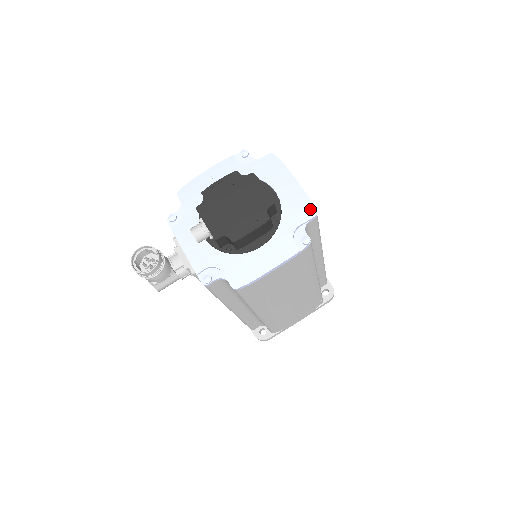
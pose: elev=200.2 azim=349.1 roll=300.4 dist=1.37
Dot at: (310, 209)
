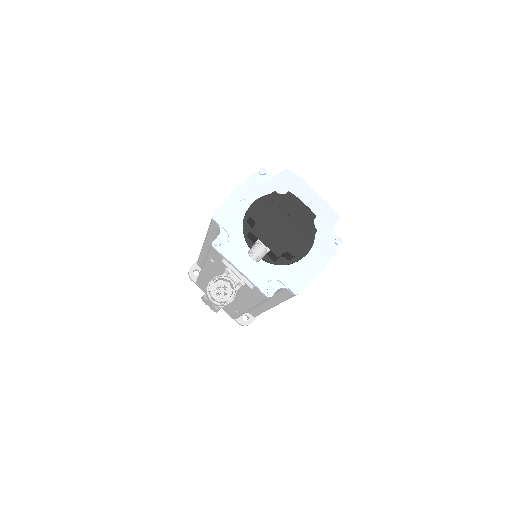
Dot at: (333, 215)
